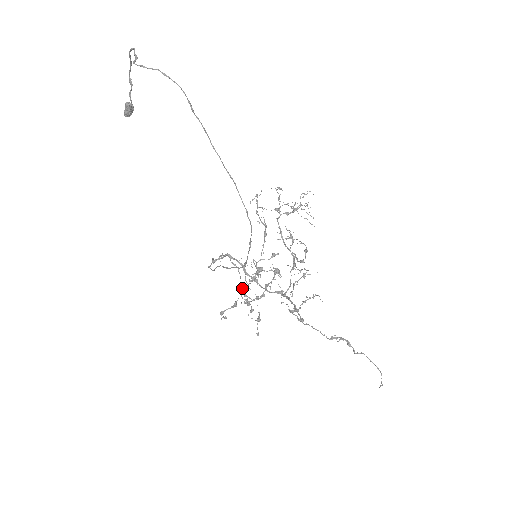
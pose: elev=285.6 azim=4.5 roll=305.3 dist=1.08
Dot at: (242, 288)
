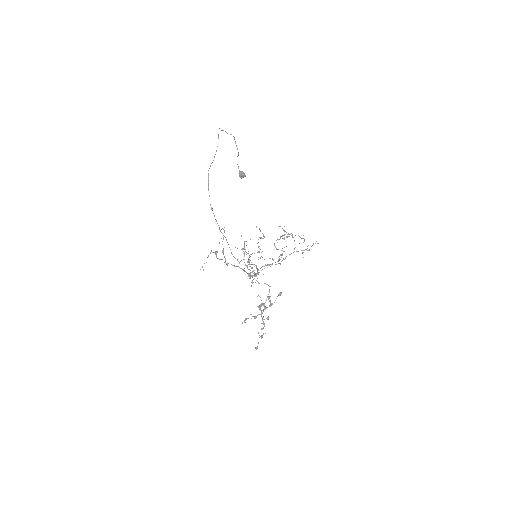
Dot at: (261, 303)
